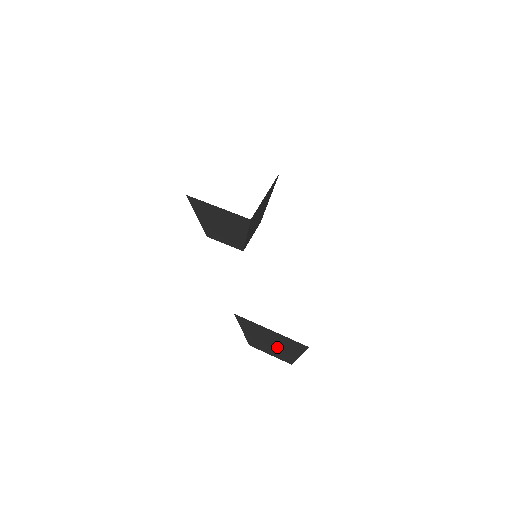
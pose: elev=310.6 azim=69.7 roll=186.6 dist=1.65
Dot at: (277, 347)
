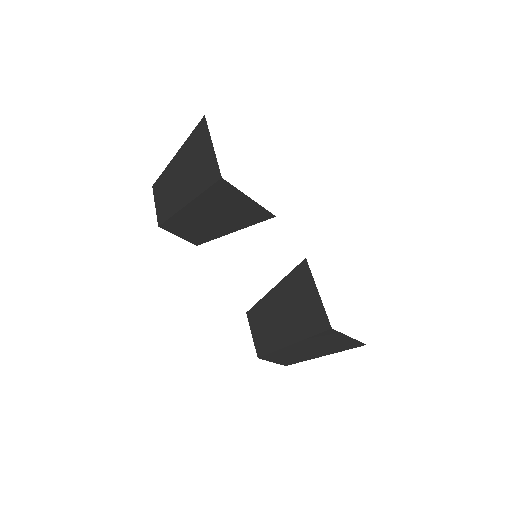
Dot at: (311, 352)
